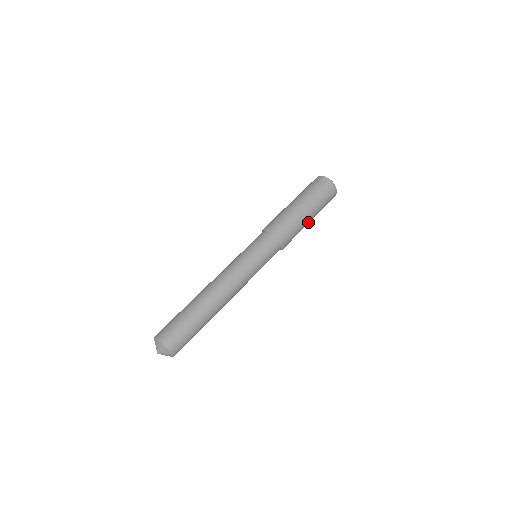
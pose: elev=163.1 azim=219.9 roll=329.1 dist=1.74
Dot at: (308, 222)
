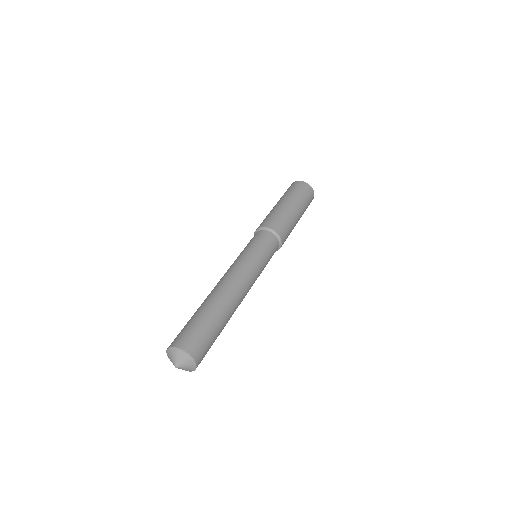
Dot at: (295, 225)
